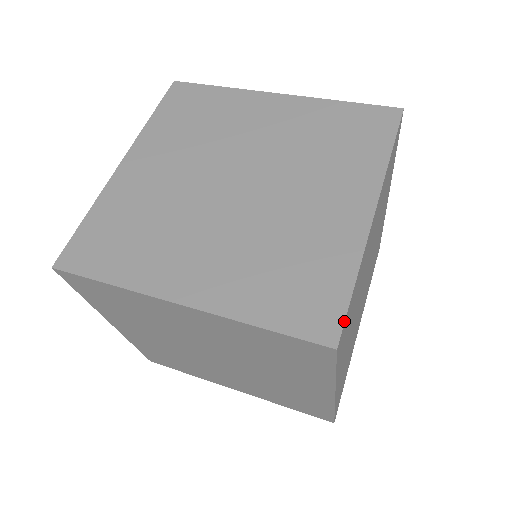
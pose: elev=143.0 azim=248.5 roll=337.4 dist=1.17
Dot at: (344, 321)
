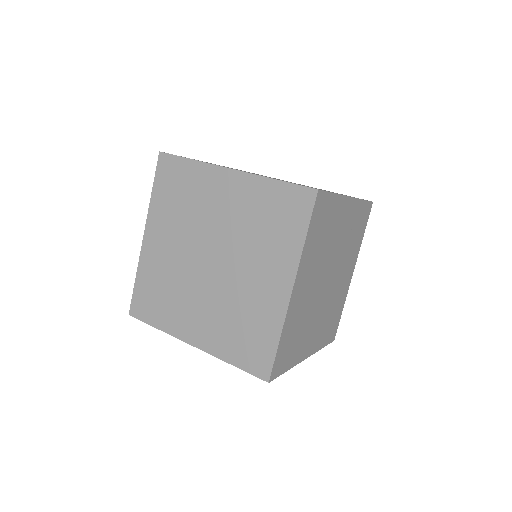
Dot at: (325, 191)
